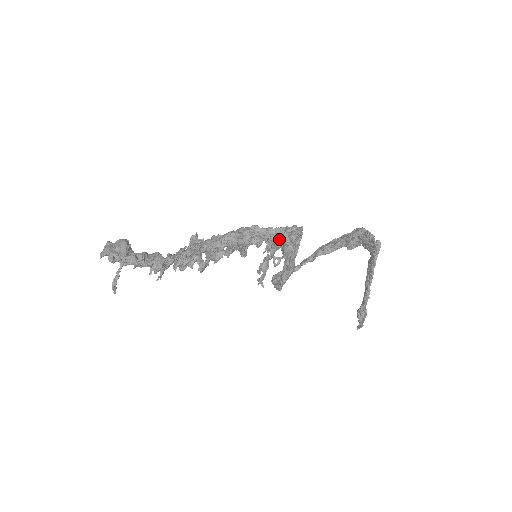
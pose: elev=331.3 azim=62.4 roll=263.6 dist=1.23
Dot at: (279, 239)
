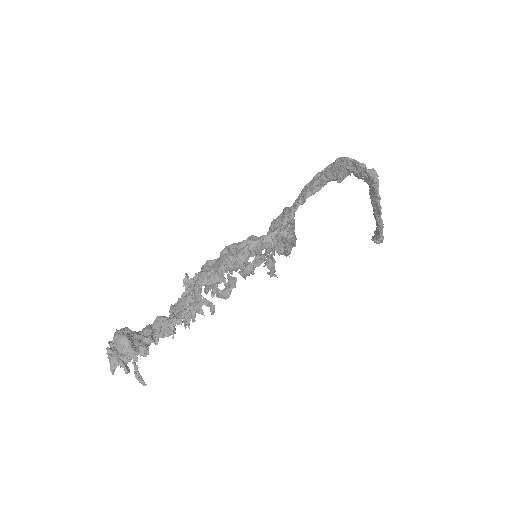
Dot at: (277, 240)
